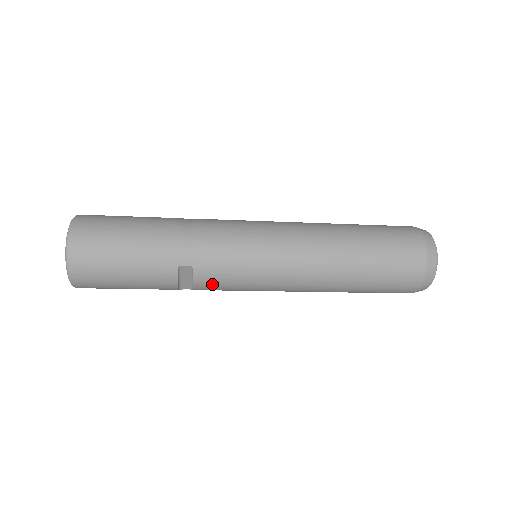
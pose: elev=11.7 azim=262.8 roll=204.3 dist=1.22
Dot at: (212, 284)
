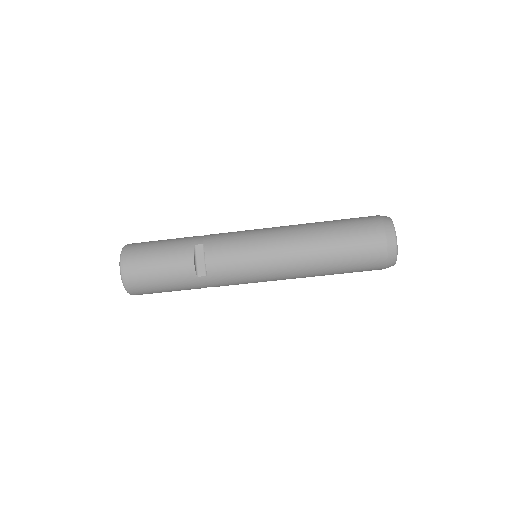
Dot at: (219, 257)
